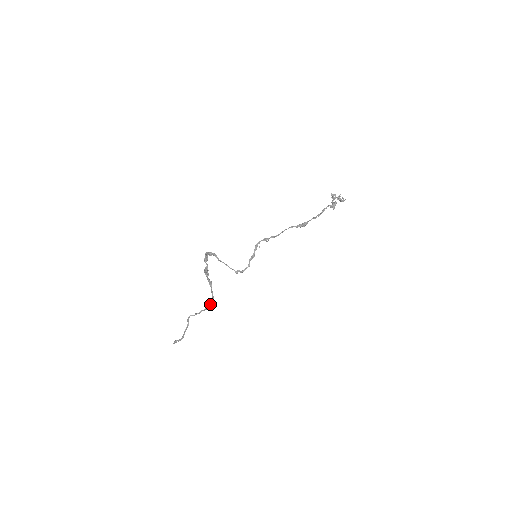
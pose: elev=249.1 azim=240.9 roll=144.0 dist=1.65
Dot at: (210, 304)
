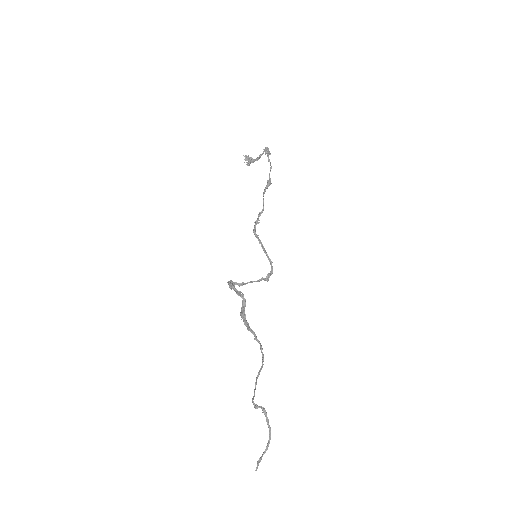
Dot at: (263, 357)
